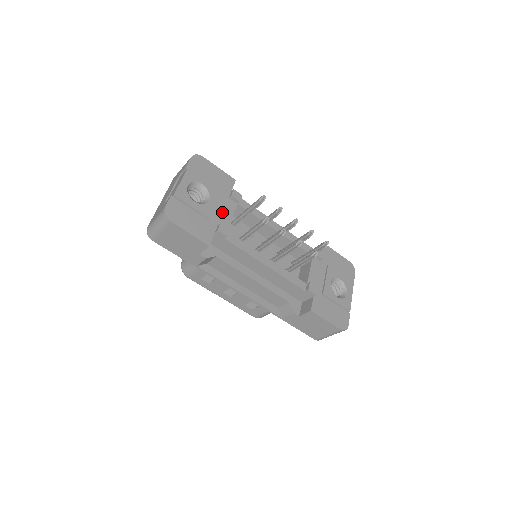
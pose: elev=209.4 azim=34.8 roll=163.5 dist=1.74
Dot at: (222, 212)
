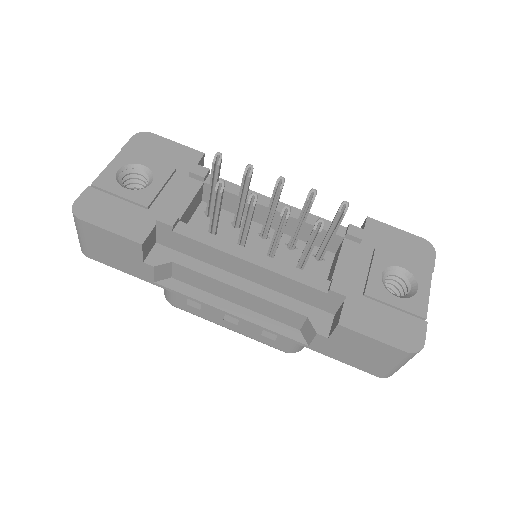
Dot at: (174, 196)
